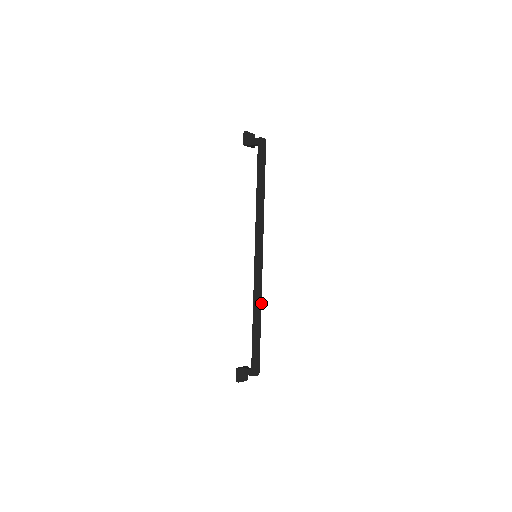
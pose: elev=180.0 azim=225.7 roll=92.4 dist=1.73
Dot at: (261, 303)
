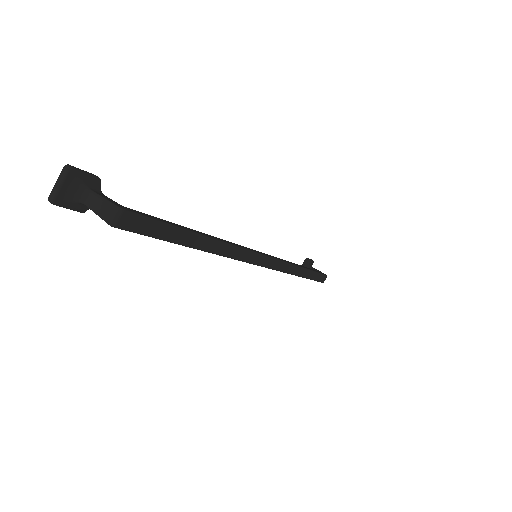
Dot at: (296, 266)
